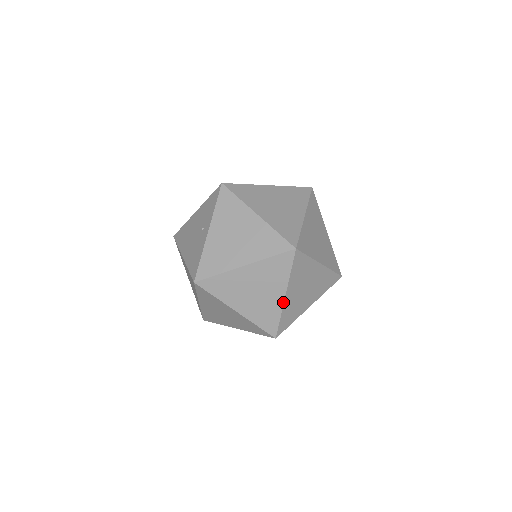
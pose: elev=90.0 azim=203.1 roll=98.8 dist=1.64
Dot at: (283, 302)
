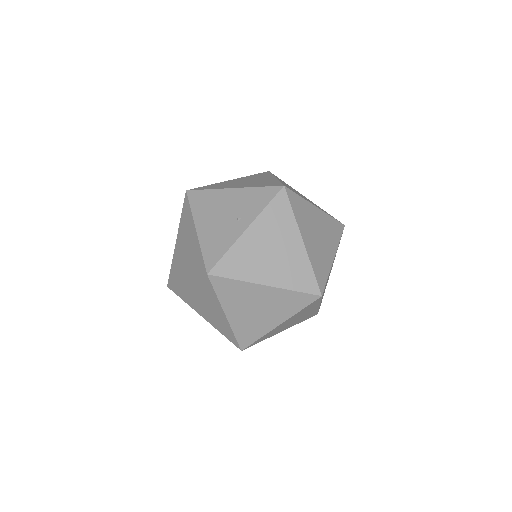
Dot at: (273, 328)
